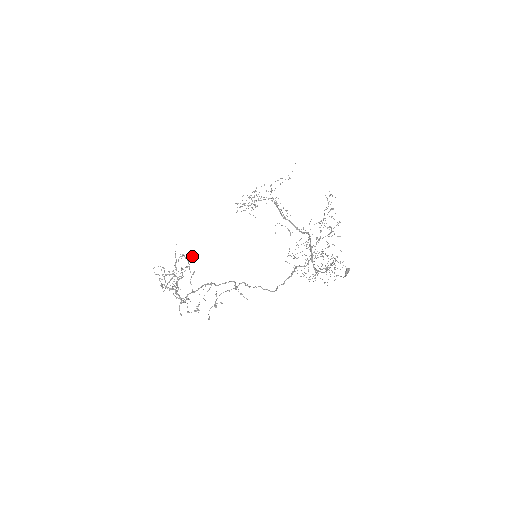
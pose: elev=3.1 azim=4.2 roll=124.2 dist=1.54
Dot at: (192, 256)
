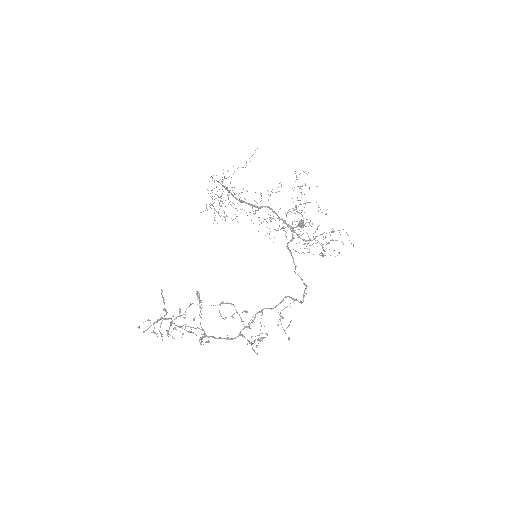
Dot at: (199, 293)
